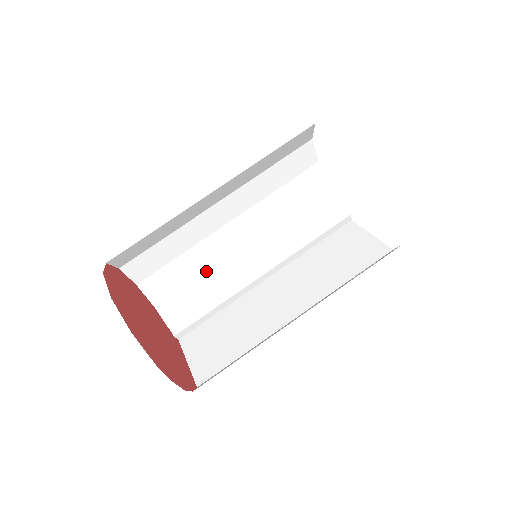
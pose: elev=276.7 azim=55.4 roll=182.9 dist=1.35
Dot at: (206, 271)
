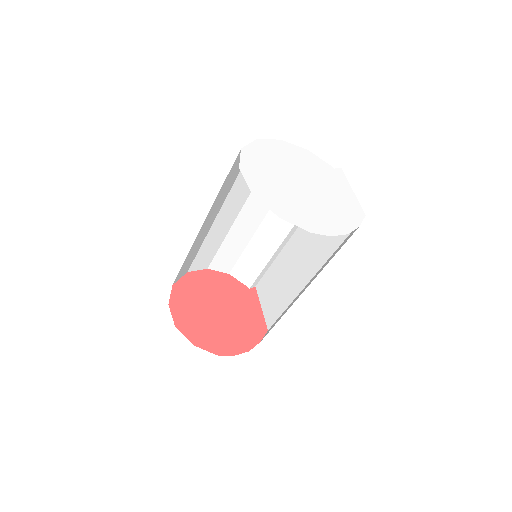
Dot at: (246, 244)
